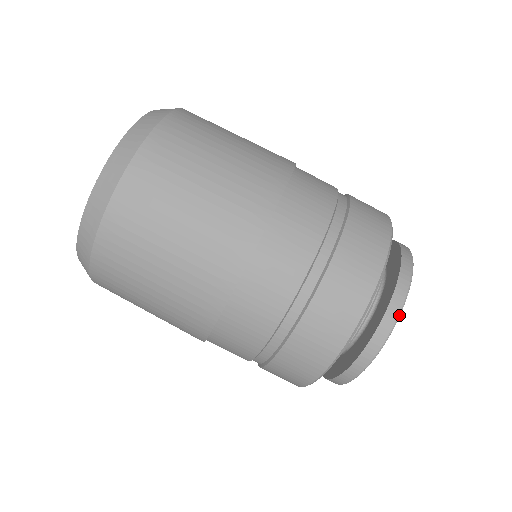
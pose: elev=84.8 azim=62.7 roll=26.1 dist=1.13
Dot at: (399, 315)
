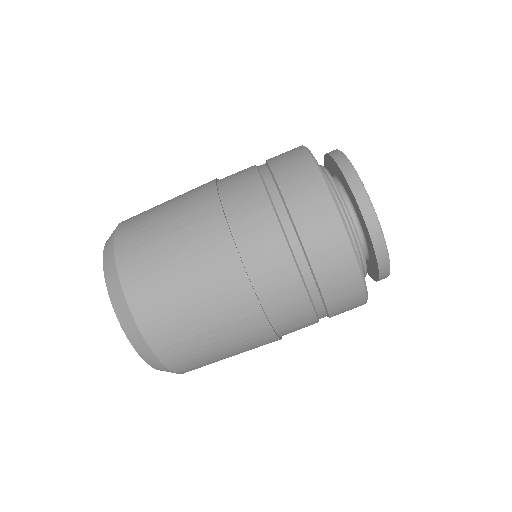
Dot at: (355, 171)
